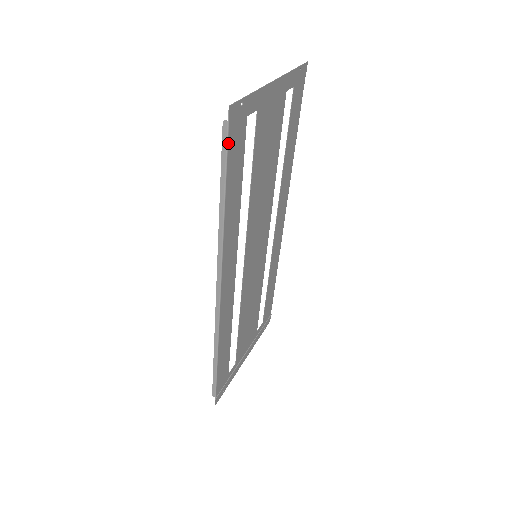
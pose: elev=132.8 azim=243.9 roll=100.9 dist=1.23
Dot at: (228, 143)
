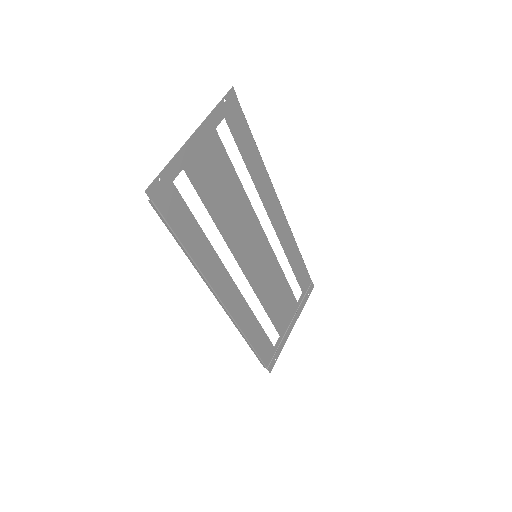
Dot at: (161, 212)
